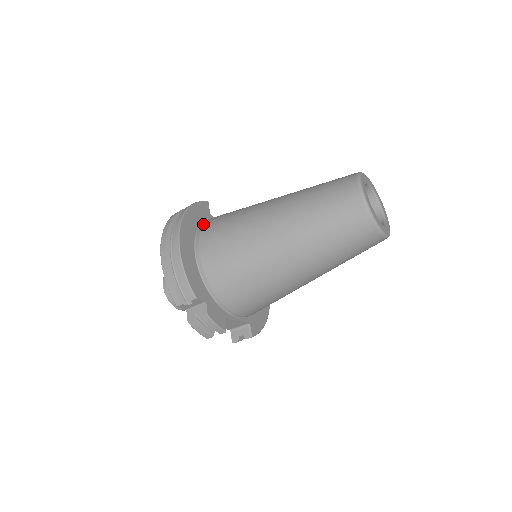
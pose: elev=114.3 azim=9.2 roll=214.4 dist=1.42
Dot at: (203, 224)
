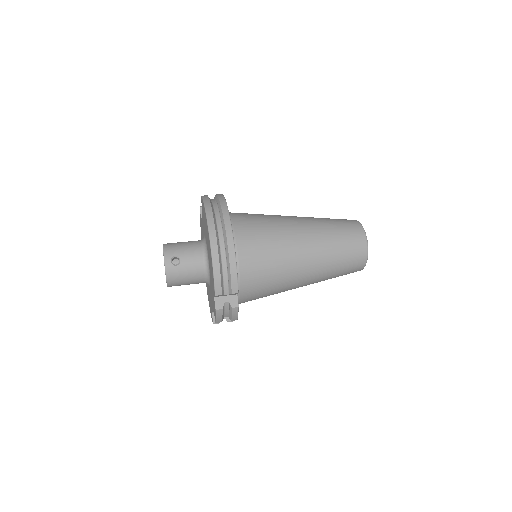
Dot at: (232, 221)
